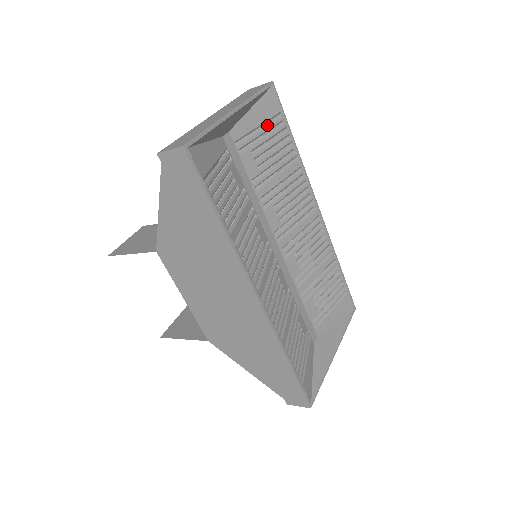
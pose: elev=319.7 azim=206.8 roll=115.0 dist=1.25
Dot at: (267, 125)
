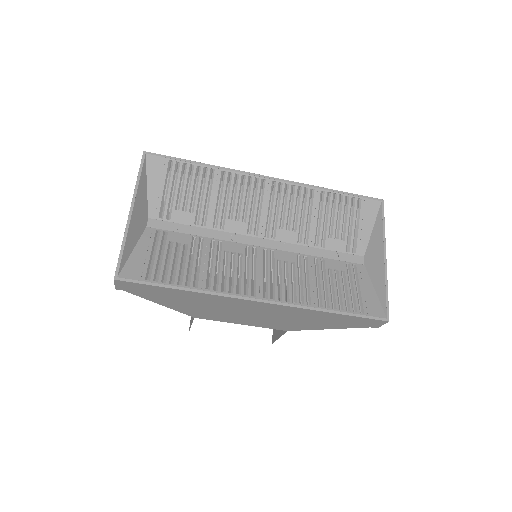
Dot at: (169, 180)
